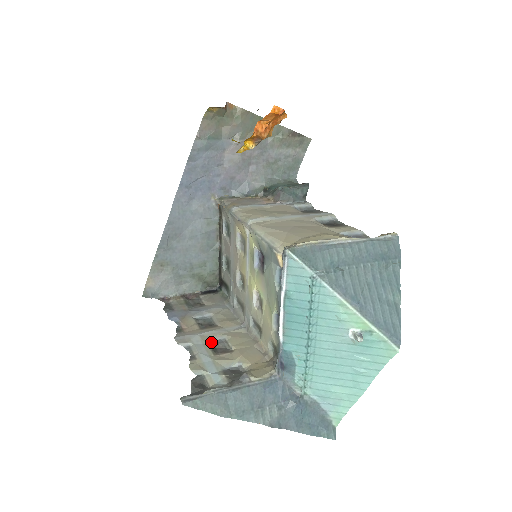
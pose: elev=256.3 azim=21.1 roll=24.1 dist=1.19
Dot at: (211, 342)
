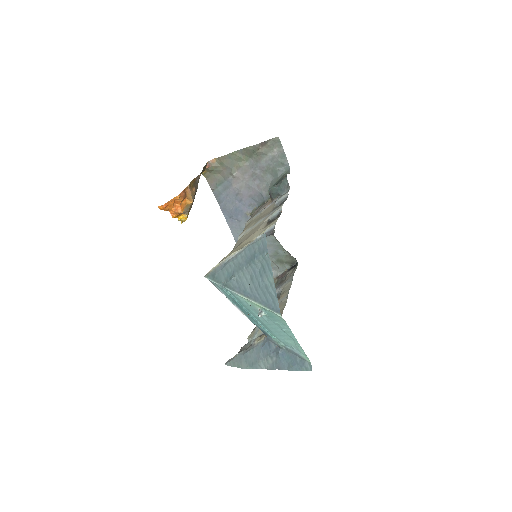
Dot at: occluded
